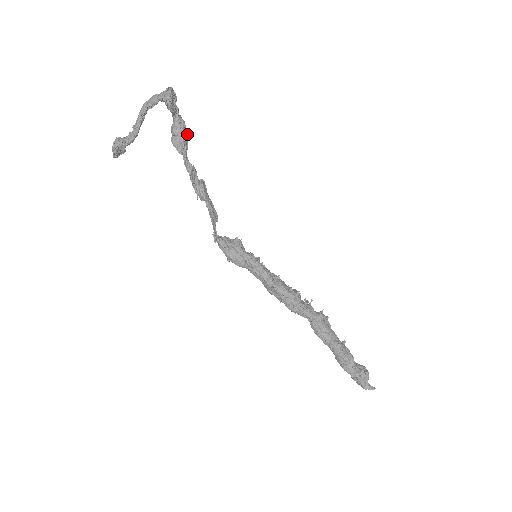
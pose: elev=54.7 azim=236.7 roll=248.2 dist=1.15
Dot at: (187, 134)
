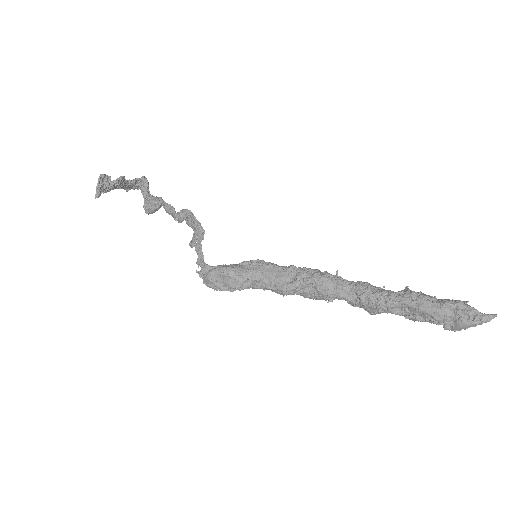
Dot at: occluded
